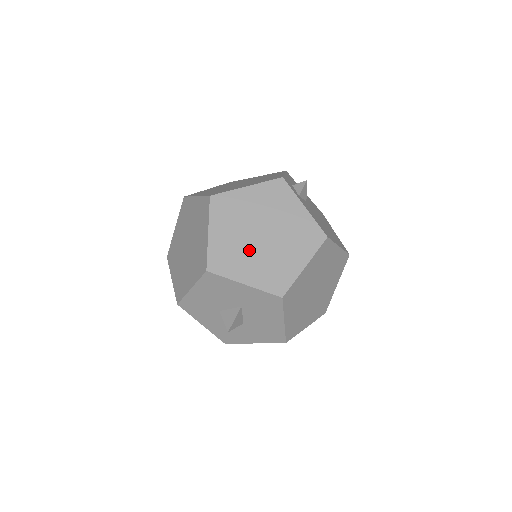
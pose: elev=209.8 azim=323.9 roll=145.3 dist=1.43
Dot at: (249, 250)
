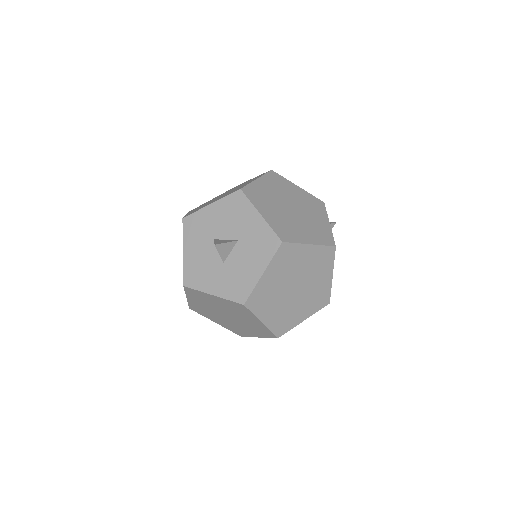
Dot at: (277, 206)
